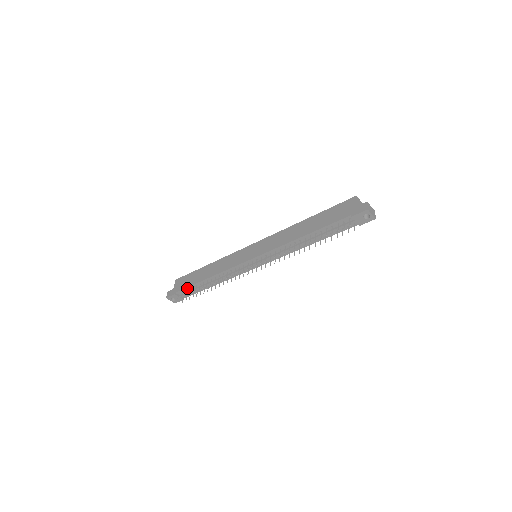
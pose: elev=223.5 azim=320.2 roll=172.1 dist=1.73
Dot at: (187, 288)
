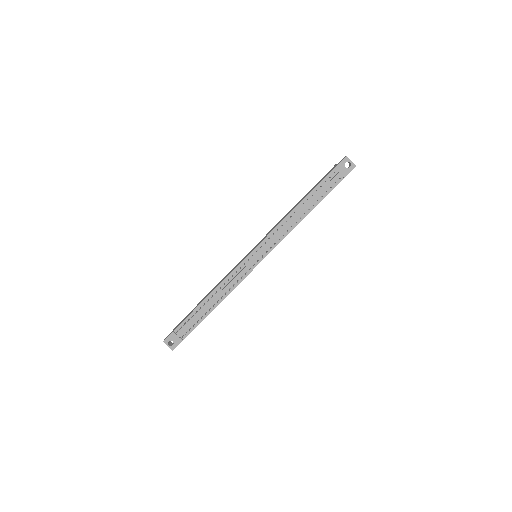
Dot at: (186, 319)
